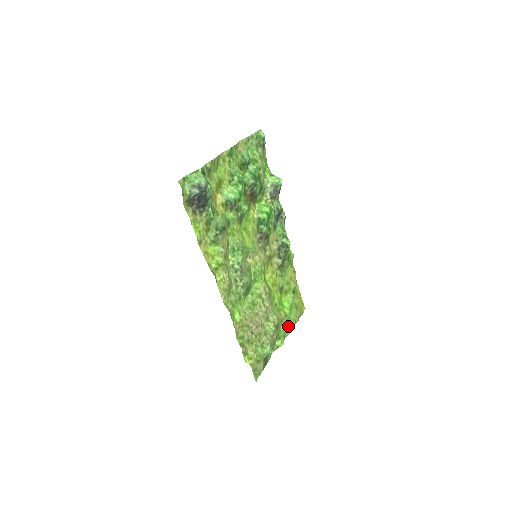
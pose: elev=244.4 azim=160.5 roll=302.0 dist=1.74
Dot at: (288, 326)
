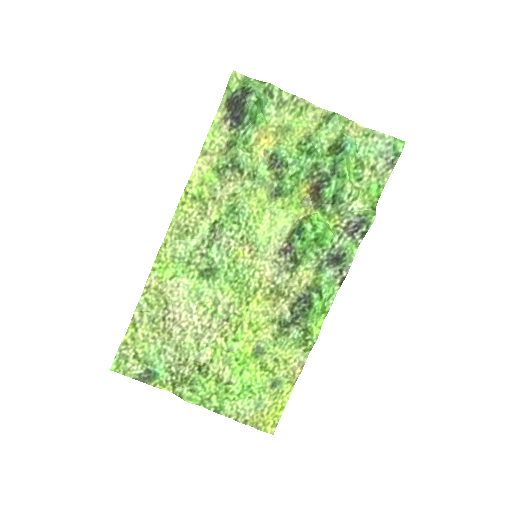
Dot at: (219, 399)
